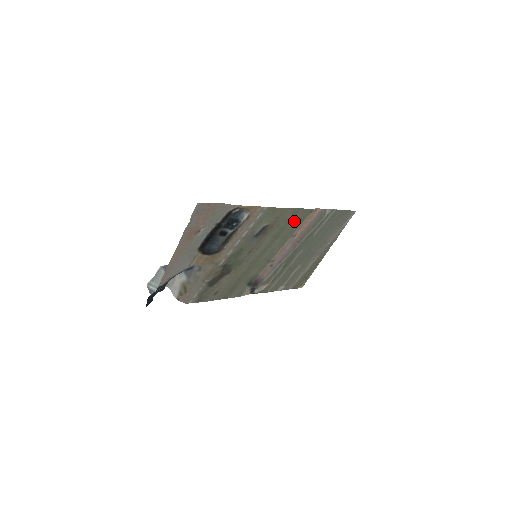
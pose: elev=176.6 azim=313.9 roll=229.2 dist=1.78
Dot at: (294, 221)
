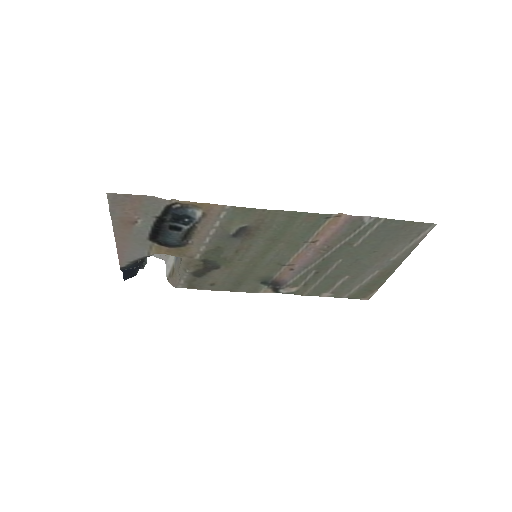
Dot at: (299, 225)
